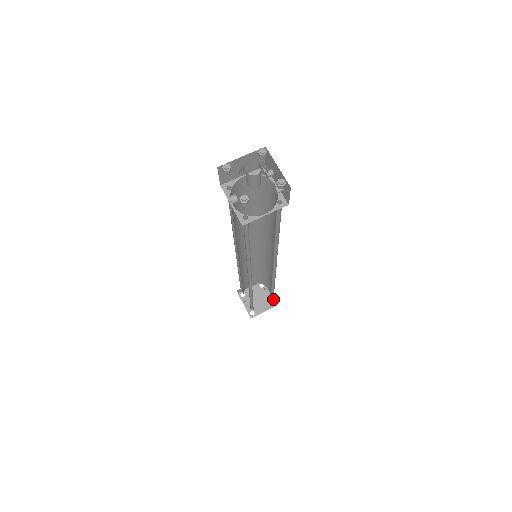
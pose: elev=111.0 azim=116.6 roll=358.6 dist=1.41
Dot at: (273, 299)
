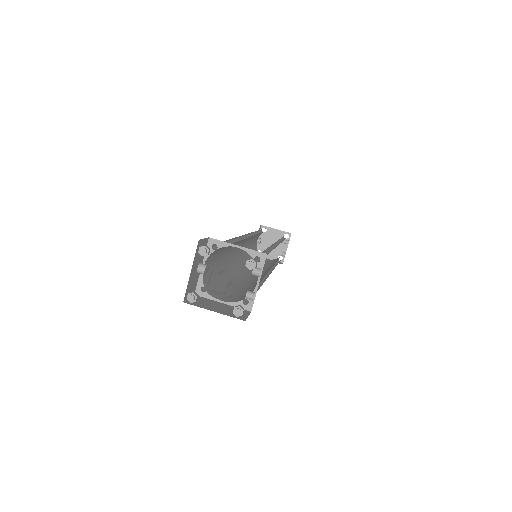
Dot at: (280, 260)
